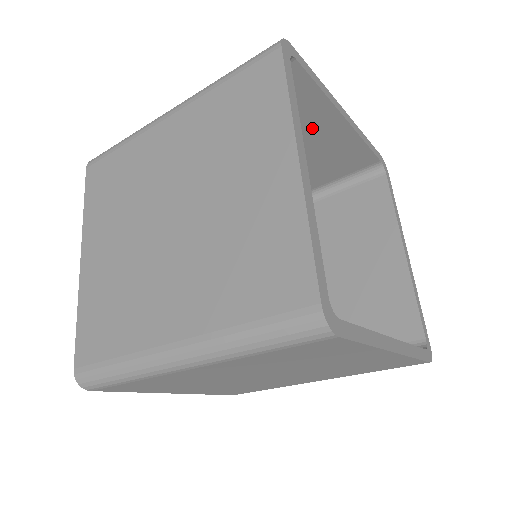
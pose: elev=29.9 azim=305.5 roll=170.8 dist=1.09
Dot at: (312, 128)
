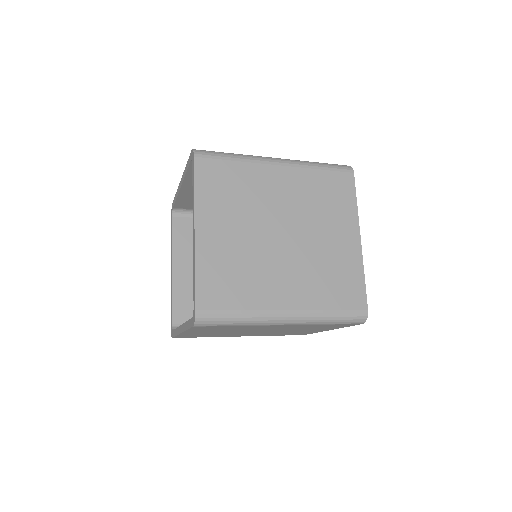
Dot at: occluded
